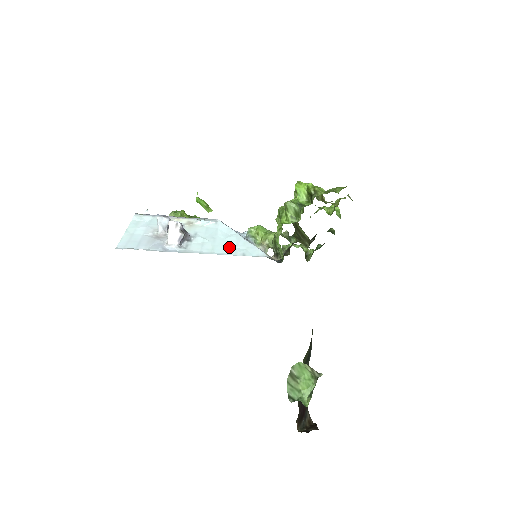
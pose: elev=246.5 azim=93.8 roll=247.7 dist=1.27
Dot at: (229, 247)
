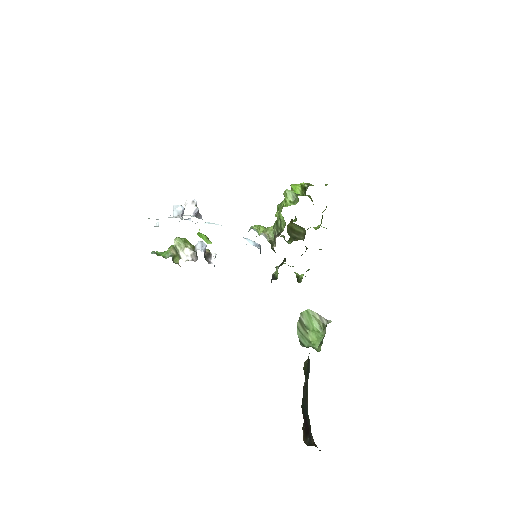
Dot at: occluded
